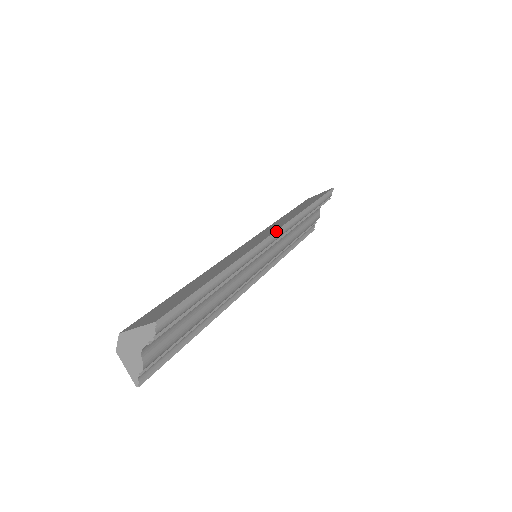
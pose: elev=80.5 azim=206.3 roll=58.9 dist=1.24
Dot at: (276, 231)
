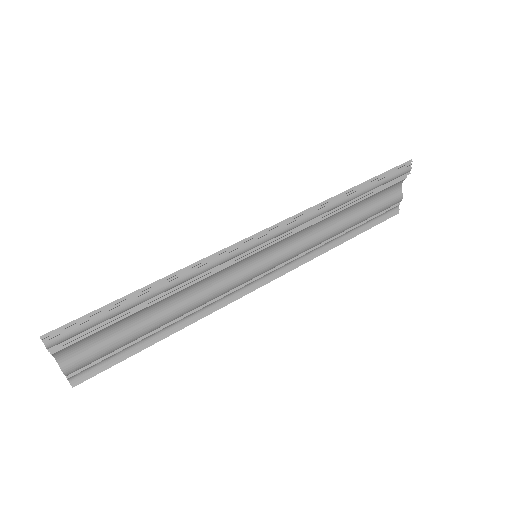
Dot at: (264, 230)
